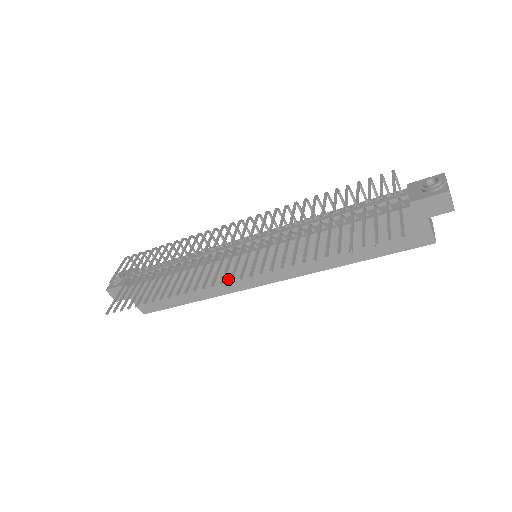
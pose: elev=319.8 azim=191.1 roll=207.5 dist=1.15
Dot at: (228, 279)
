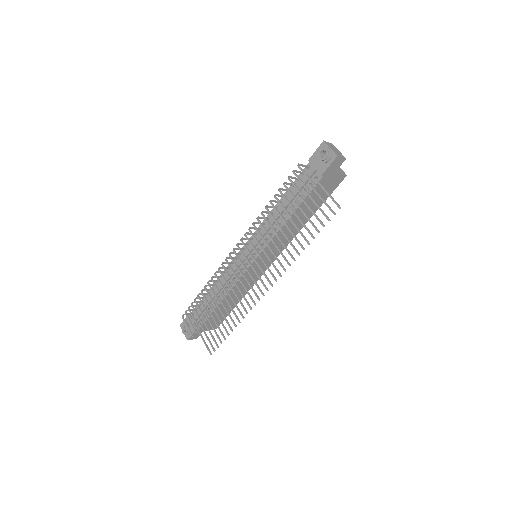
Dot at: (251, 278)
